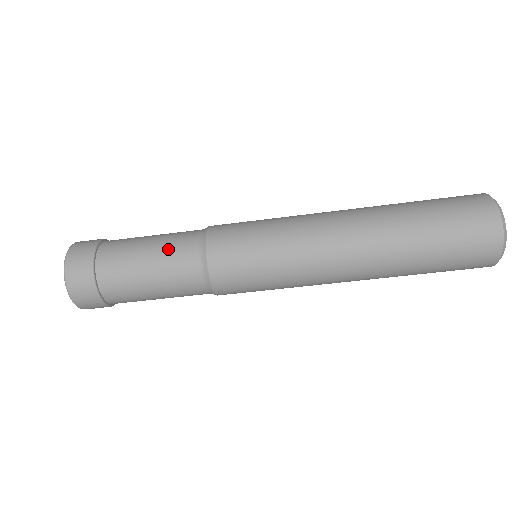
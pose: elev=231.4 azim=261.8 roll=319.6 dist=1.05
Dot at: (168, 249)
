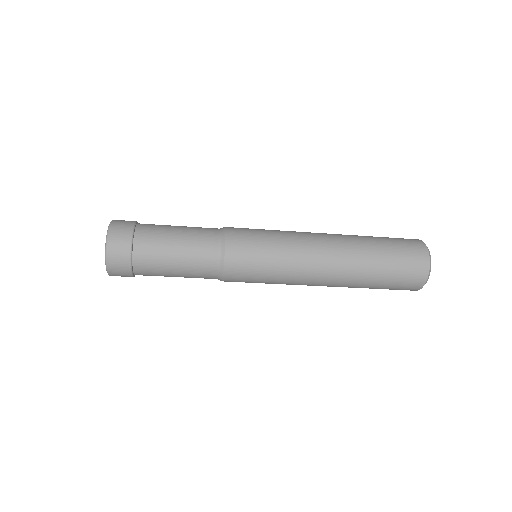
Dot at: (195, 236)
